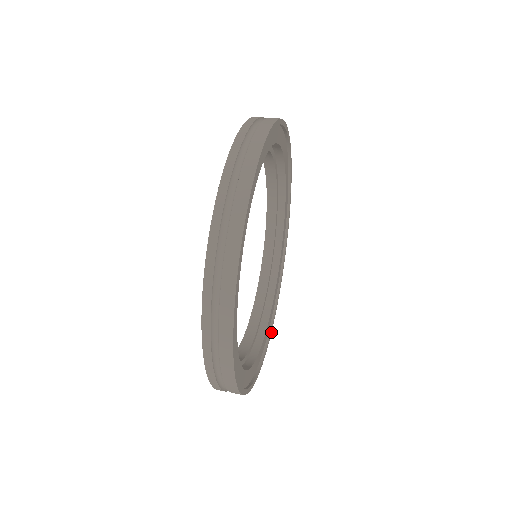
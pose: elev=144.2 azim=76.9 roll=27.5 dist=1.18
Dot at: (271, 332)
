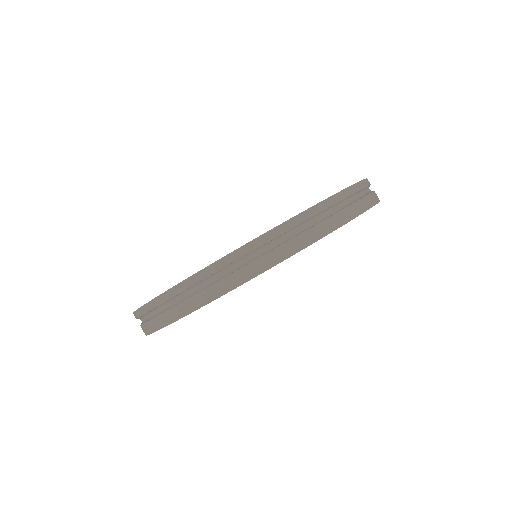
Dot at: occluded
